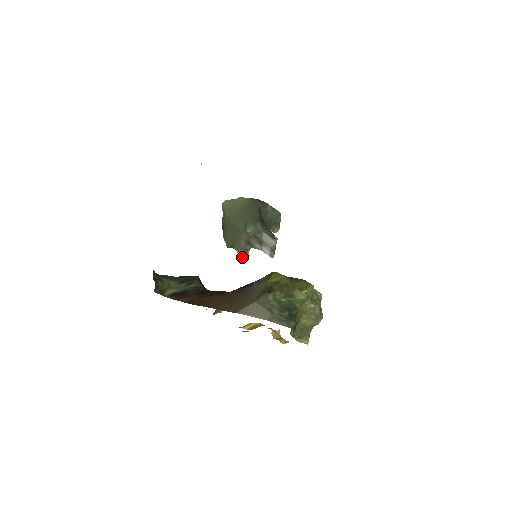
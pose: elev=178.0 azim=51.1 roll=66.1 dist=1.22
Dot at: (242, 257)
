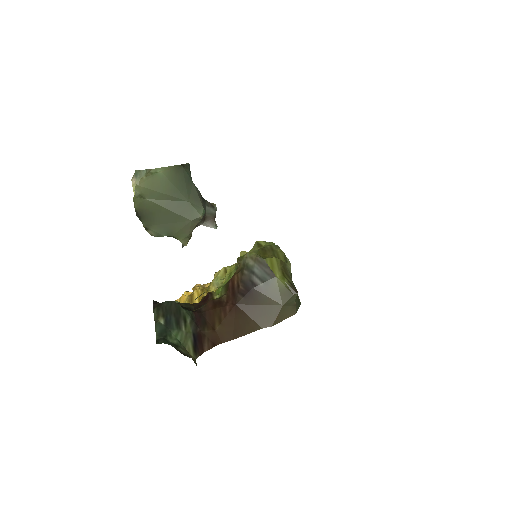
Dot at: occluded
